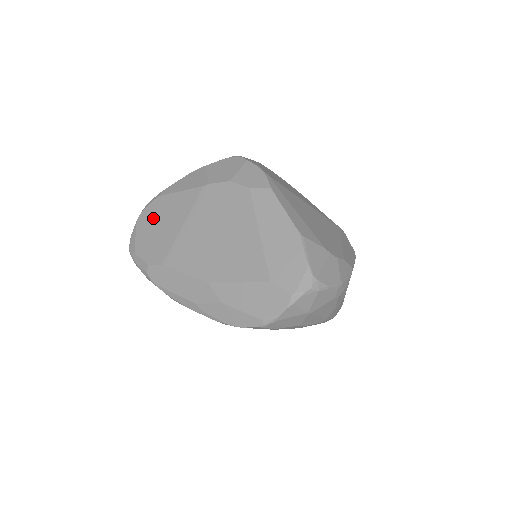
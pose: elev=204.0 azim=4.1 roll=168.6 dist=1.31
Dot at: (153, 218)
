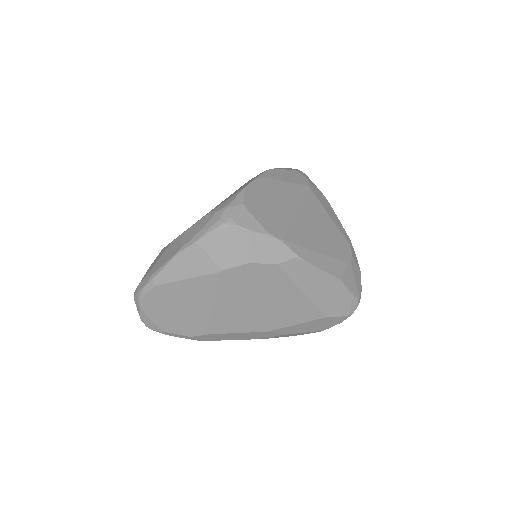
Dot at: (164, 305)
